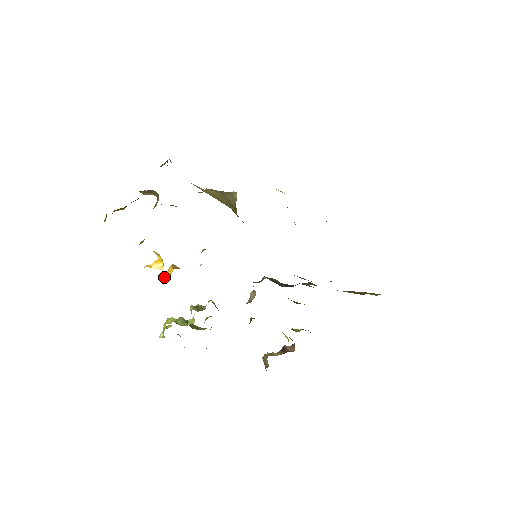
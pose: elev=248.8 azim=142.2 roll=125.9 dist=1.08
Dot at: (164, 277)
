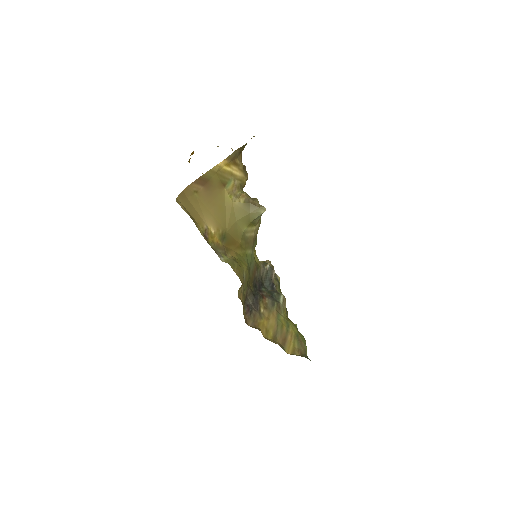
Dot at: occluded
